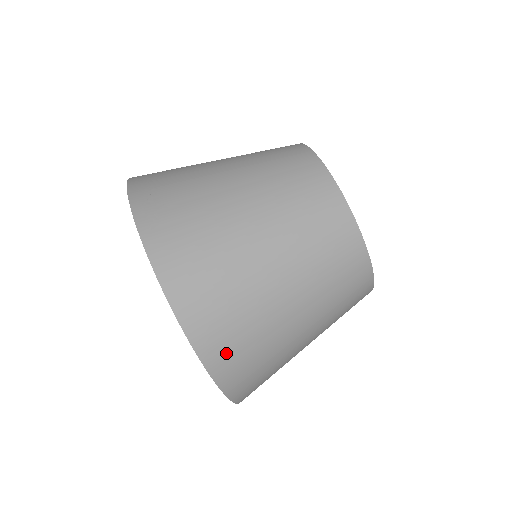
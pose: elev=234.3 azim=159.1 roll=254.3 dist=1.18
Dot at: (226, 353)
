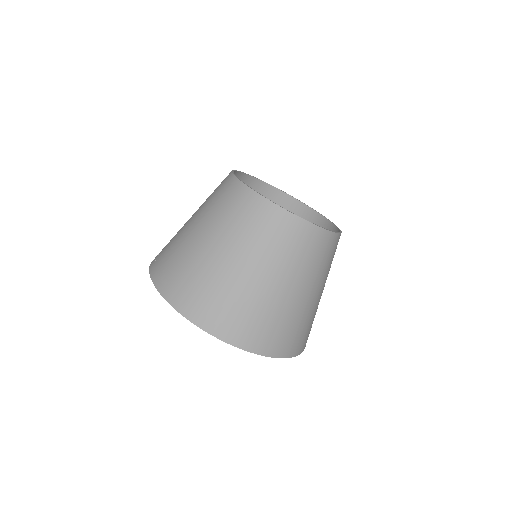
Dot at: (245, 333)
